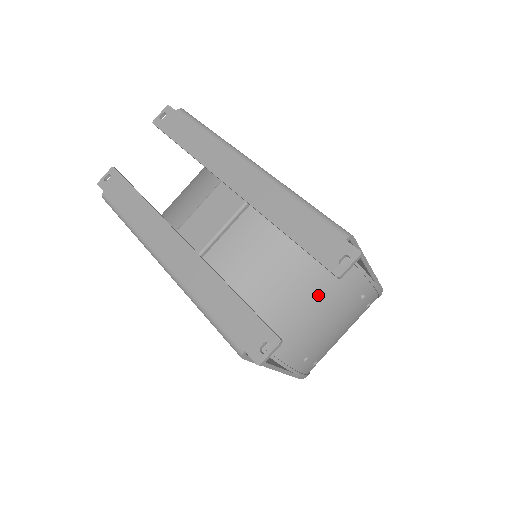
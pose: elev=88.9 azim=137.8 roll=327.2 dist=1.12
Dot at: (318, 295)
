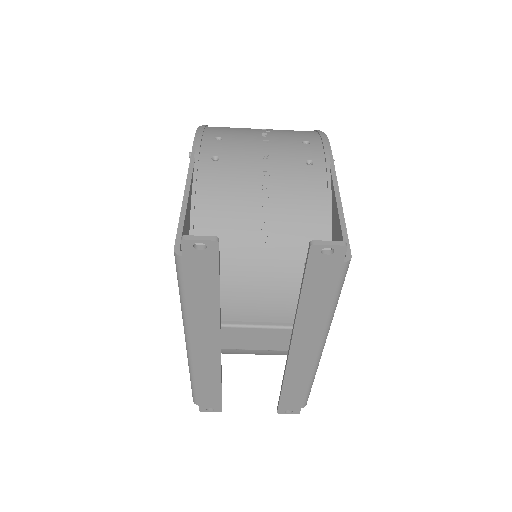
Dot at: occluded
